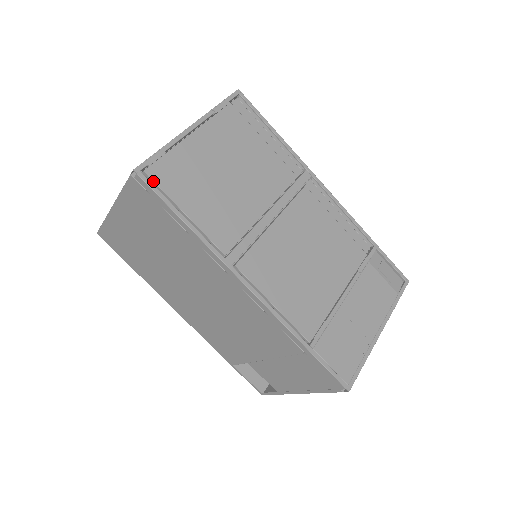
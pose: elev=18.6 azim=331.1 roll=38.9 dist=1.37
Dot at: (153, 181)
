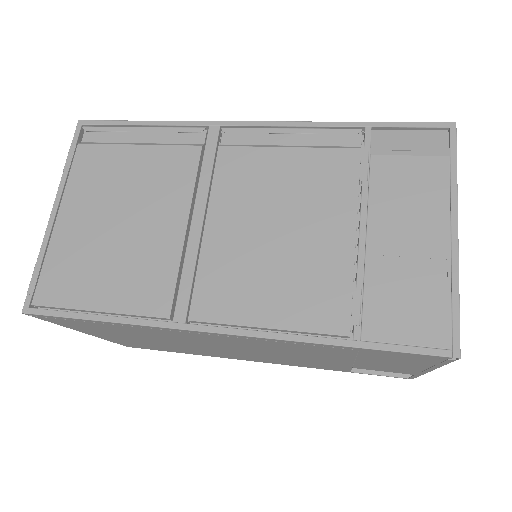
Dot at: (46, 306)
